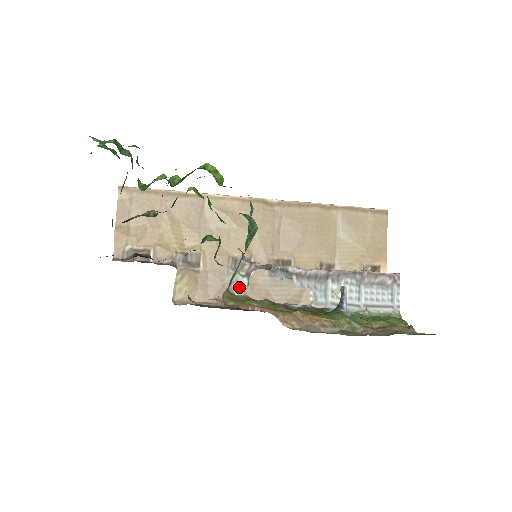
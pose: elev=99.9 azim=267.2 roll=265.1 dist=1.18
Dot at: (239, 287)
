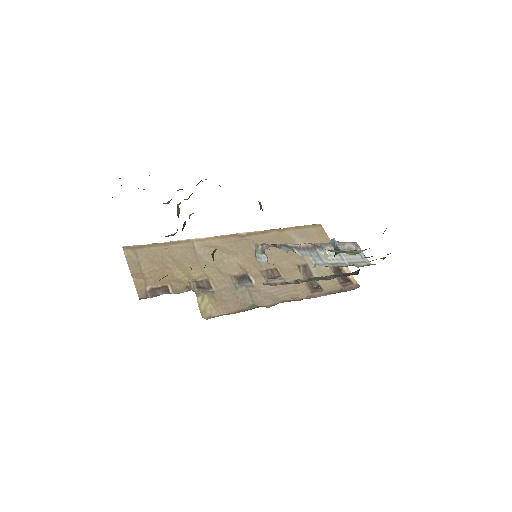
Dot at: (262, 260)
